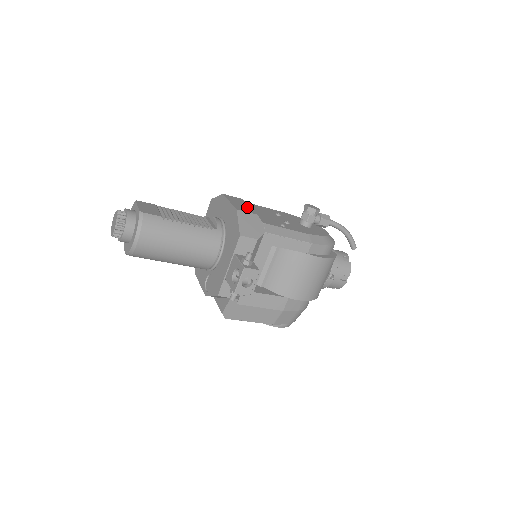
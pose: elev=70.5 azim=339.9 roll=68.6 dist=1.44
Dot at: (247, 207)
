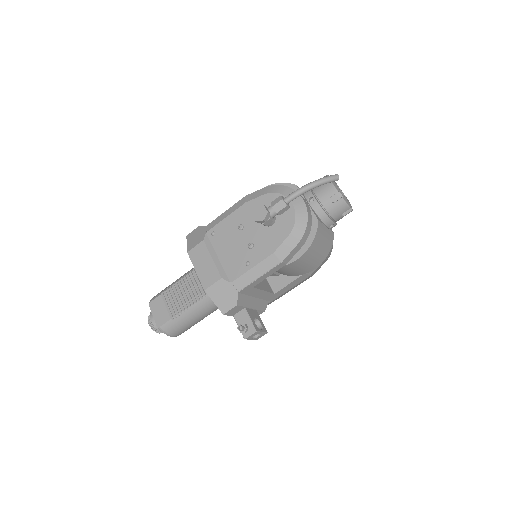
Dot at: (211, 266)
